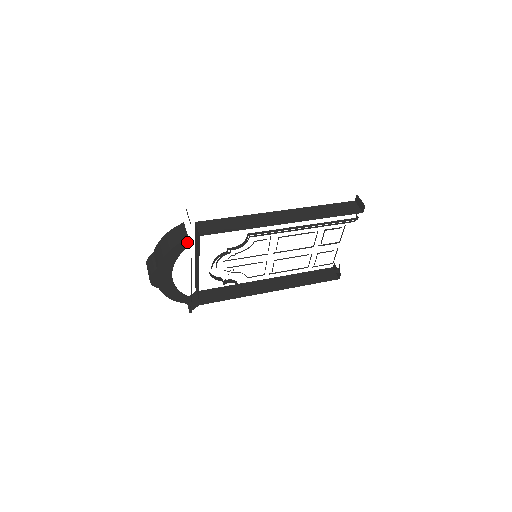
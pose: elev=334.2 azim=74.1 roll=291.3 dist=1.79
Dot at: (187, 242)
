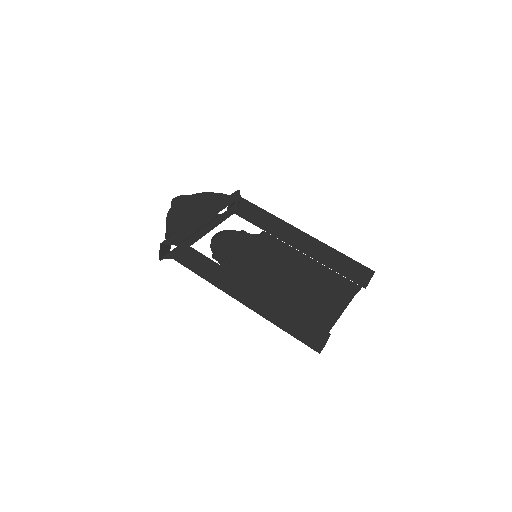
Dot at: occluded
